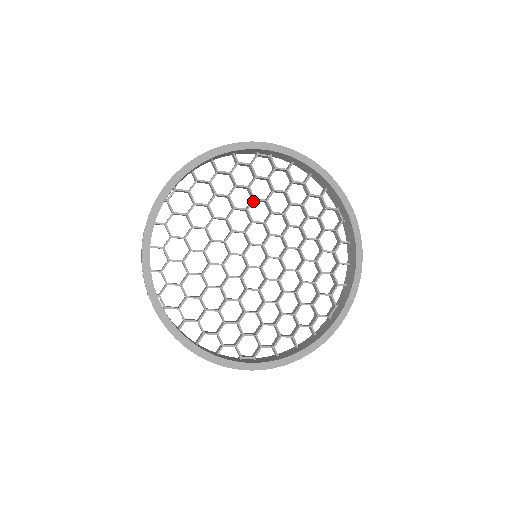
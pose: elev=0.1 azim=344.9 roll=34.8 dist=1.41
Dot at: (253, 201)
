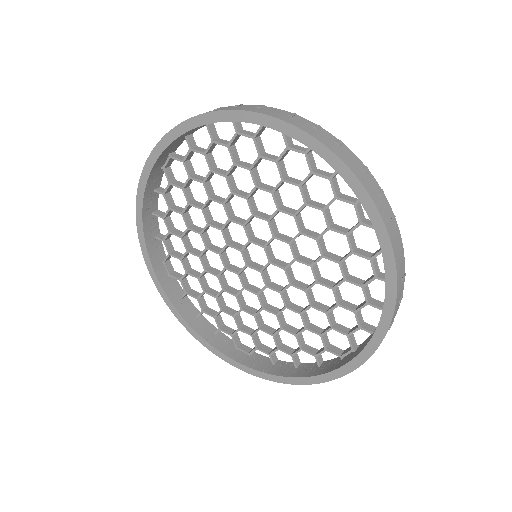
Dot at: (254, 189)
